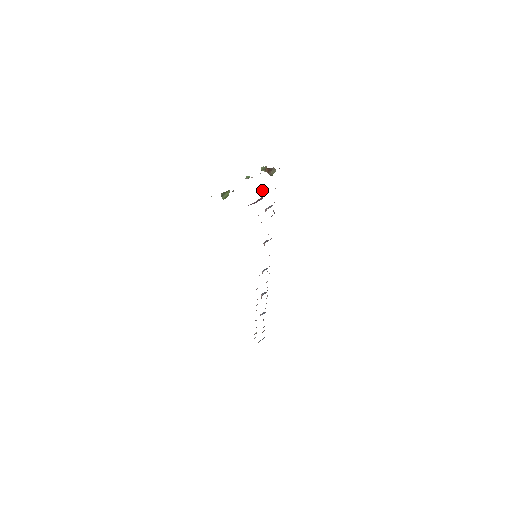
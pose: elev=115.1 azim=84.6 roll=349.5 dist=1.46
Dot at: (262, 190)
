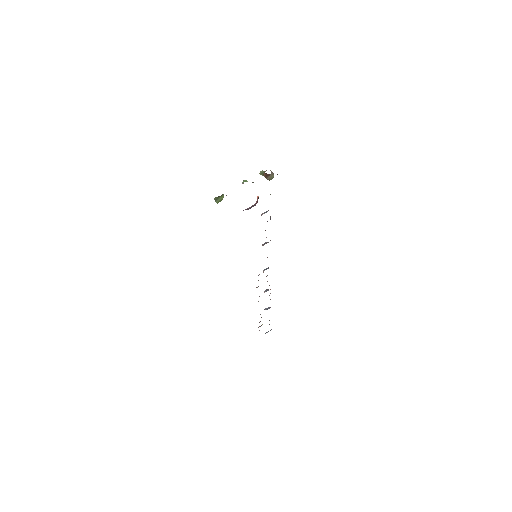
Dot at: (257, 196)
